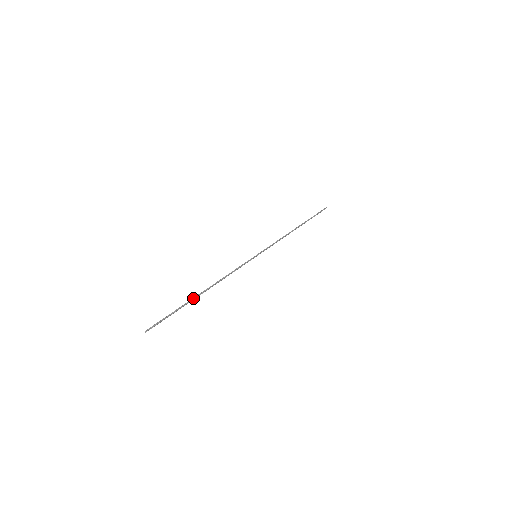
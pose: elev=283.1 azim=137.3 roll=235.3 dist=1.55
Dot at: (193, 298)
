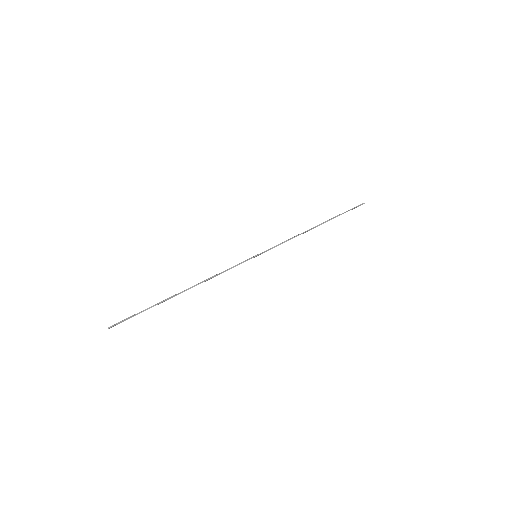
Dot at: (169, 297)
